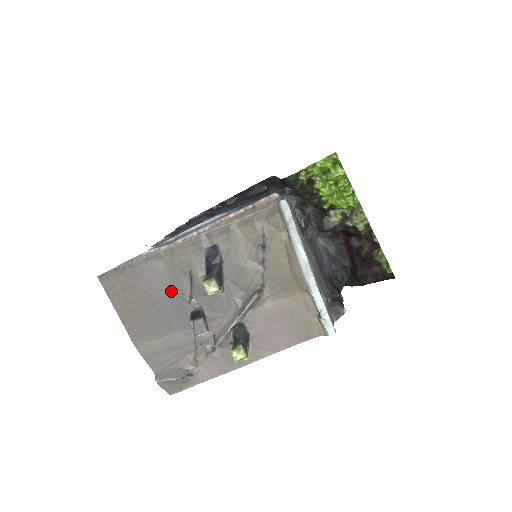
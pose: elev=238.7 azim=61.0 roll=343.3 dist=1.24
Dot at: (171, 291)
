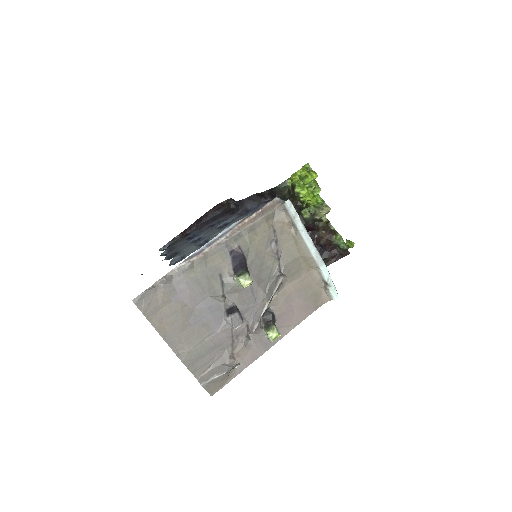
Dot at: (205, 296)
